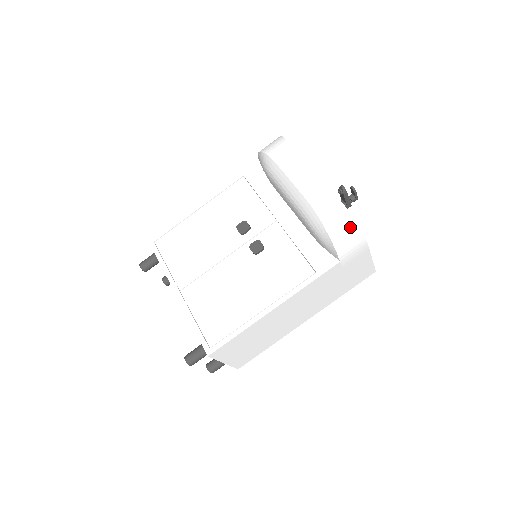
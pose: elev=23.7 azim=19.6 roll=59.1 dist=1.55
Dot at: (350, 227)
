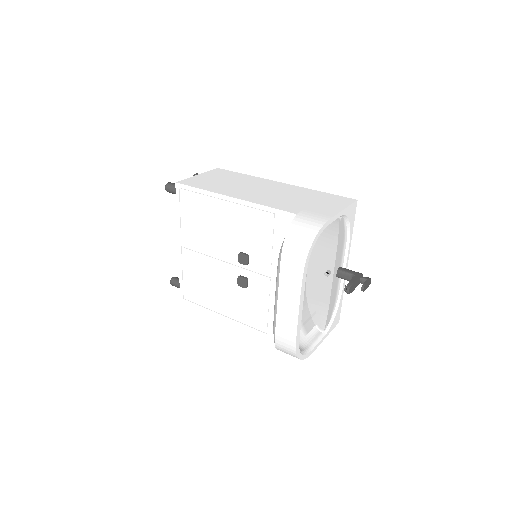
Dot at: occluded
